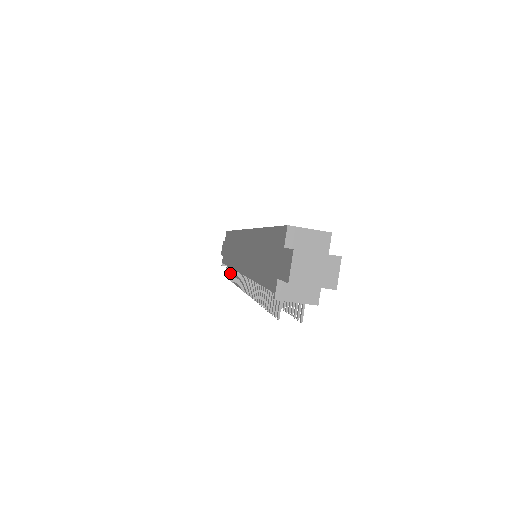
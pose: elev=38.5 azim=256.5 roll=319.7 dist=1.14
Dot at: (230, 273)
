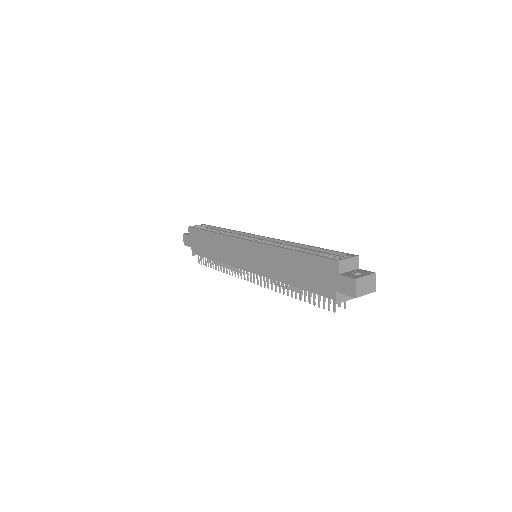
Dot at: (213, 264)
